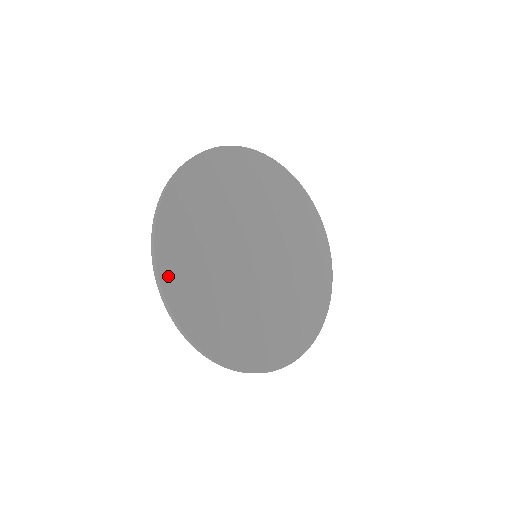
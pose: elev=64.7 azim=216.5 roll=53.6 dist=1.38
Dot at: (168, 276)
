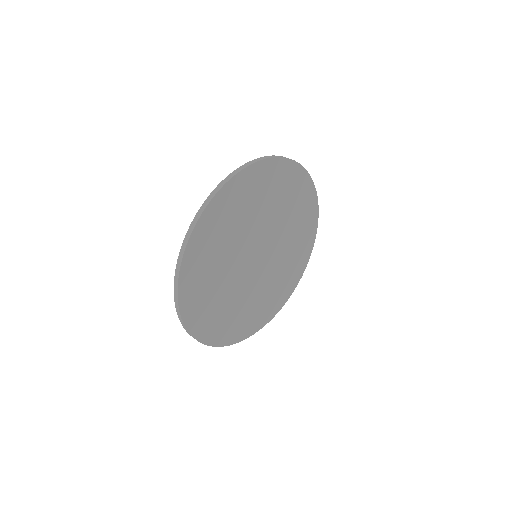
Dot at: (188, 313)
